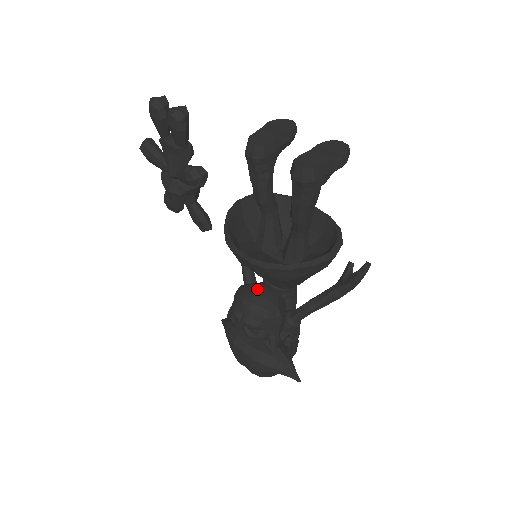
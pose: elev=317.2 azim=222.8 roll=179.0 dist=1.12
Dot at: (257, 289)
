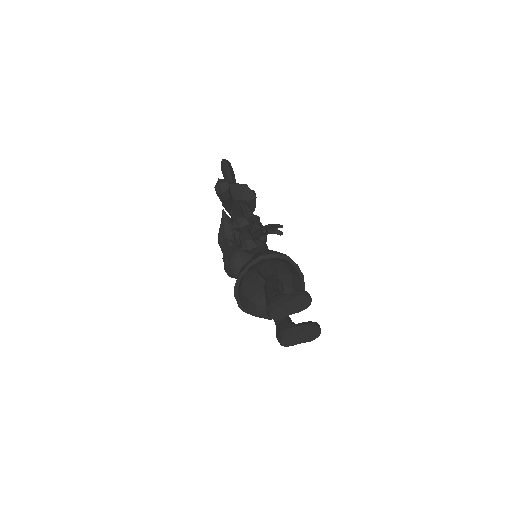
Dot at: occluded
